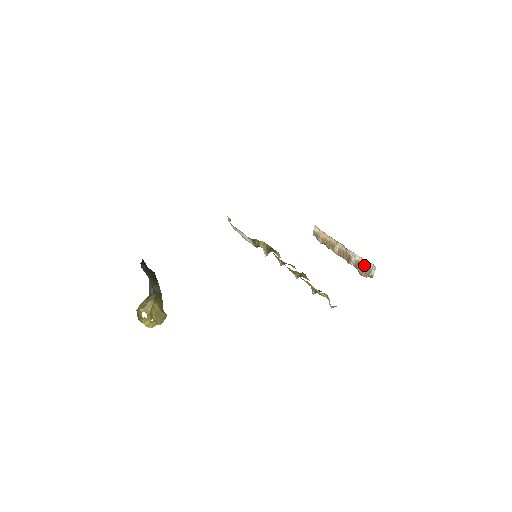
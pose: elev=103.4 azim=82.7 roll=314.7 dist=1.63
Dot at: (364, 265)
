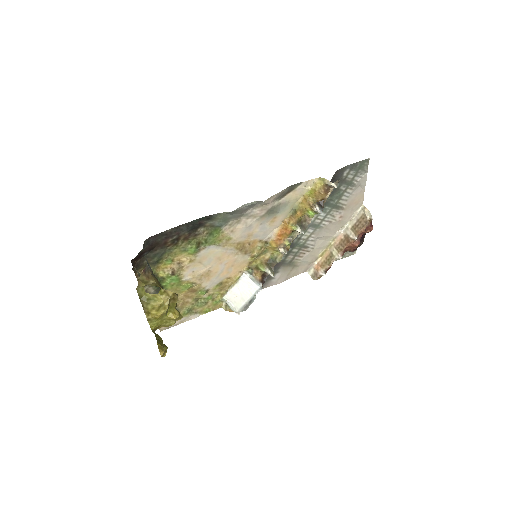
Dot at: (358, 220)
